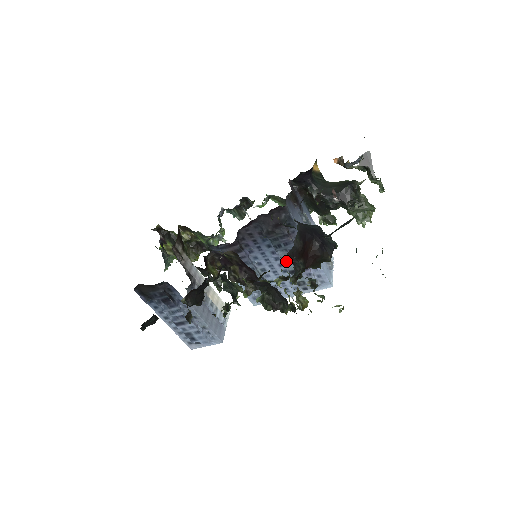
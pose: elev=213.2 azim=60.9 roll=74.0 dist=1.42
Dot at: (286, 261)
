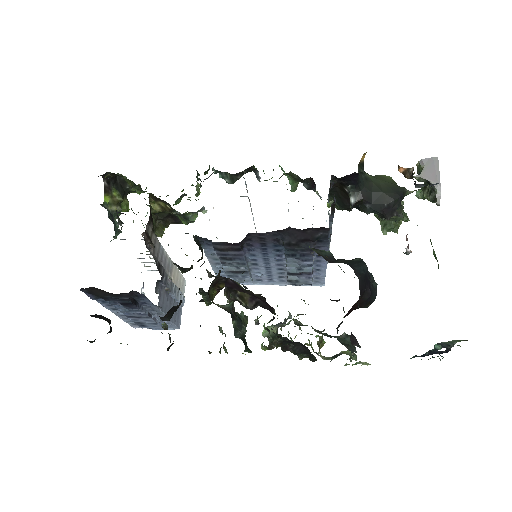
Dot at: (290, 265)
